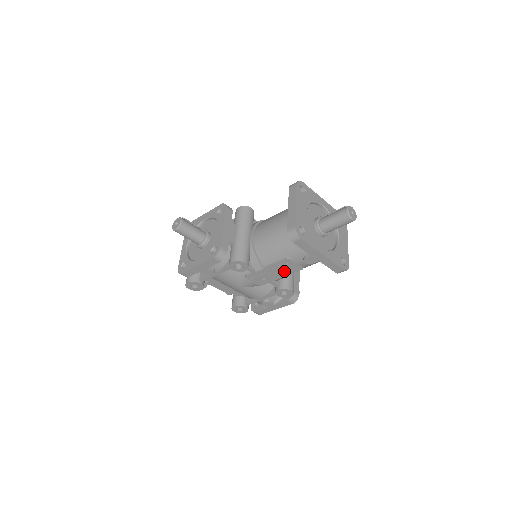
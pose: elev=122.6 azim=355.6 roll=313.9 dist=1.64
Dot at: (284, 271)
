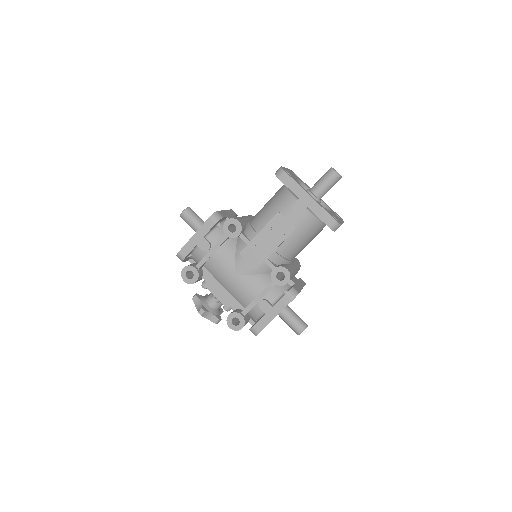
Dot at: (277, 236)
